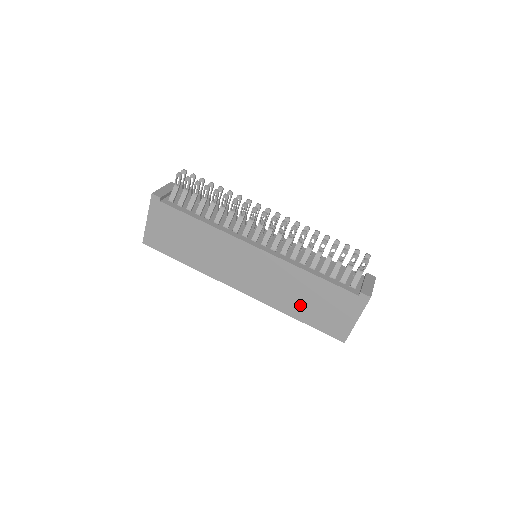
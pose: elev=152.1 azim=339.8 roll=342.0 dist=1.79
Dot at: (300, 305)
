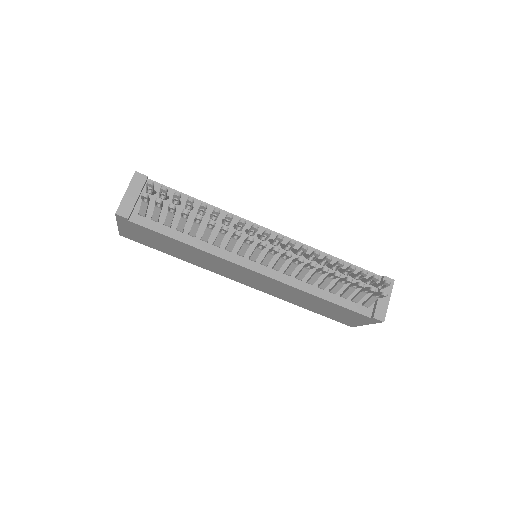
Dot at: (307, 305)
